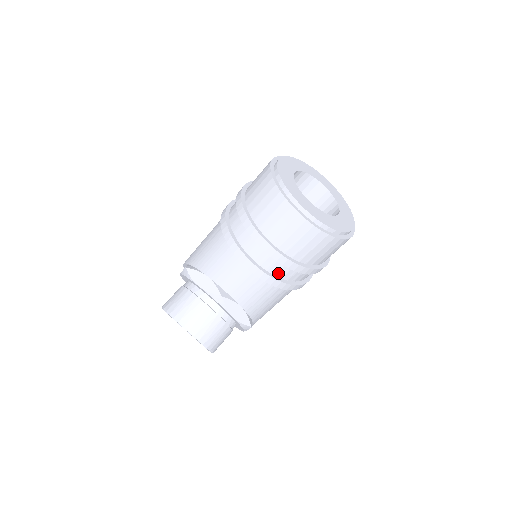
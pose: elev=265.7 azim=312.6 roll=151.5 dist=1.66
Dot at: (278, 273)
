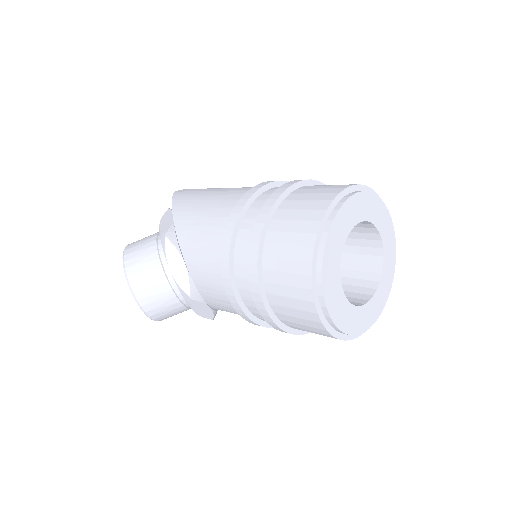
Dot at: (263, 319)
